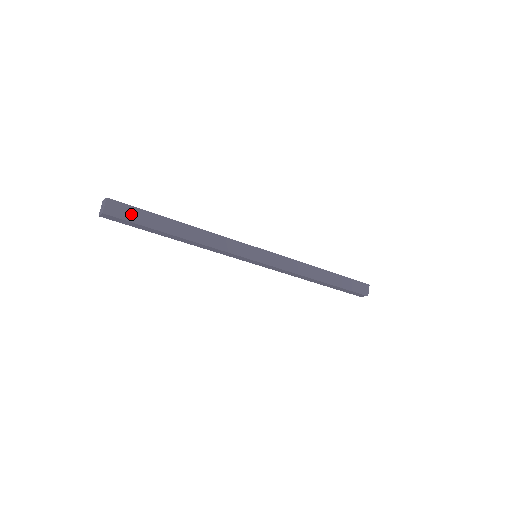
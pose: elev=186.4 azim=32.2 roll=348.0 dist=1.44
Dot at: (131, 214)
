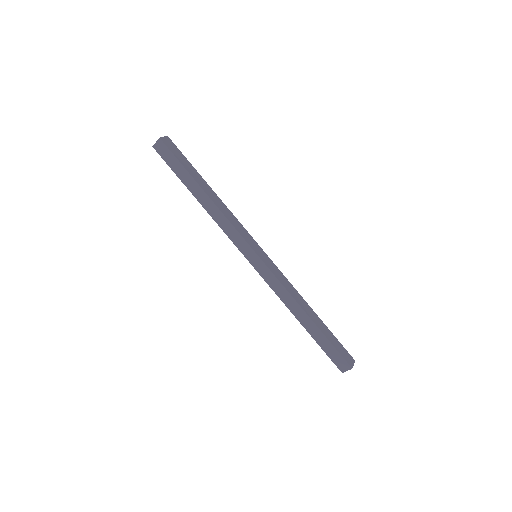
Dot at: (178, 154)
